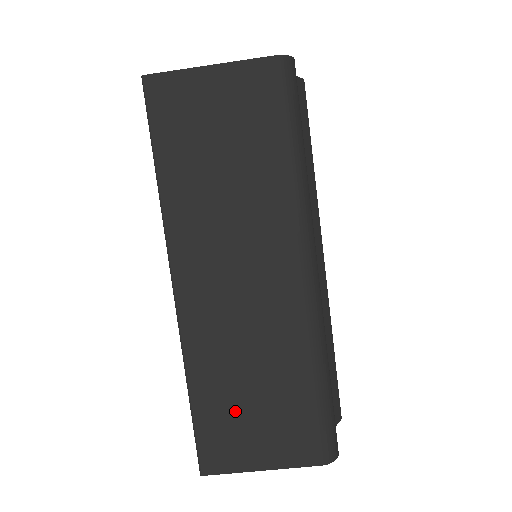
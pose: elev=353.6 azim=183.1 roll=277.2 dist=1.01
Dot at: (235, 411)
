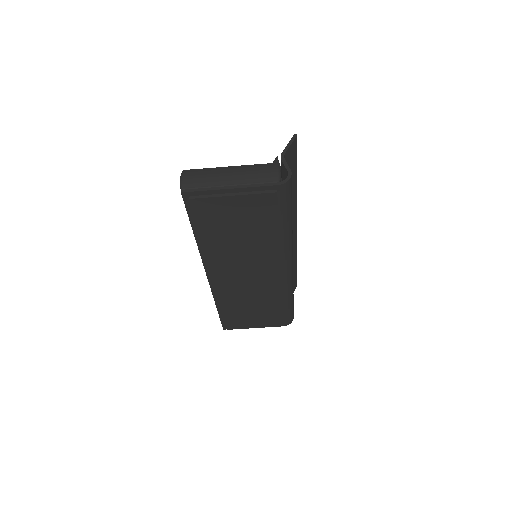
Dot at: (242, 315)
